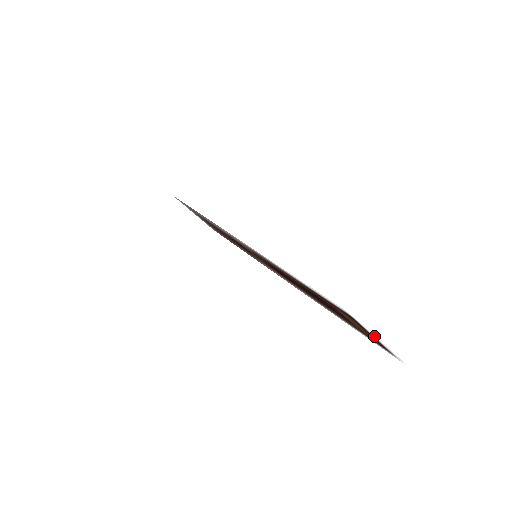
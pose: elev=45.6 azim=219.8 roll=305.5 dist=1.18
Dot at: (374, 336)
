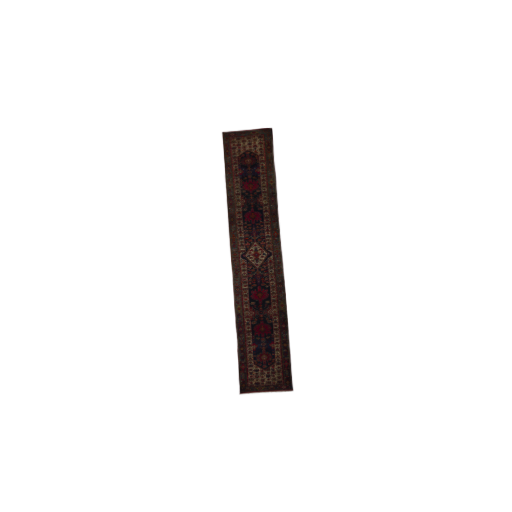
Dot at: (242, 130)
